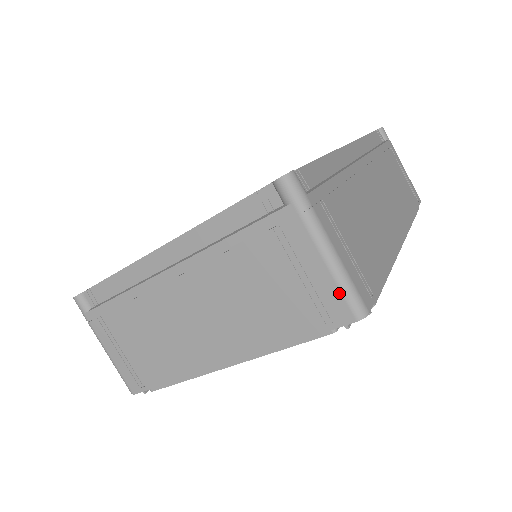
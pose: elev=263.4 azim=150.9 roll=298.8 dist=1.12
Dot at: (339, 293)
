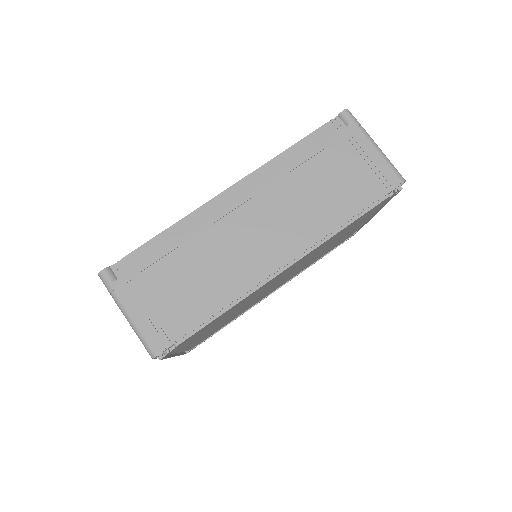
Dot at: (141, 341)
